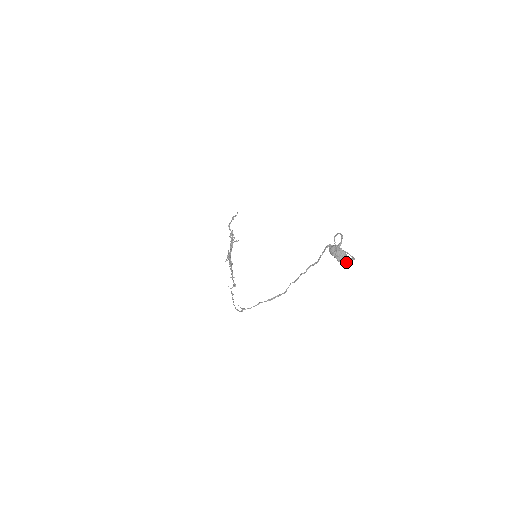
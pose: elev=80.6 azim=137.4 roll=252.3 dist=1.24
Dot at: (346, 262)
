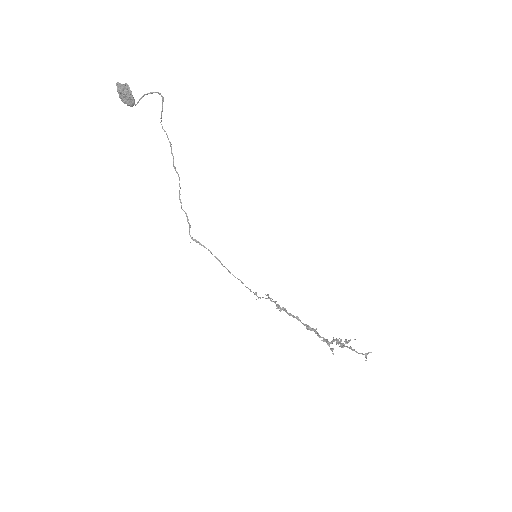
Dot at: (118, 84)
